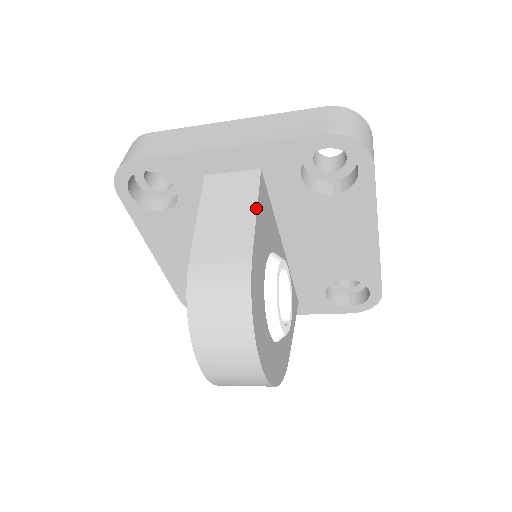
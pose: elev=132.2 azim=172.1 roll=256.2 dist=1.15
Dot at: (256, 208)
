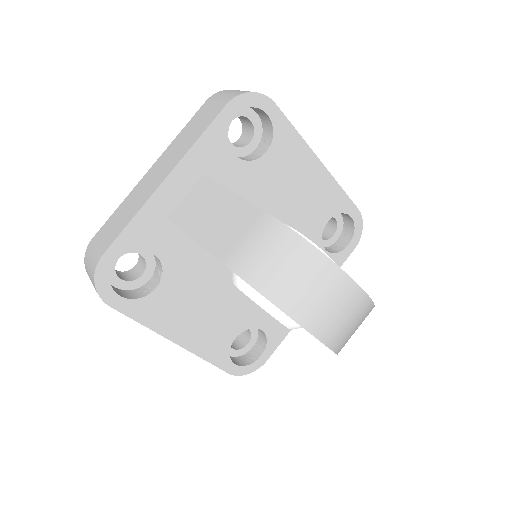
Dot at: (230, 191)
